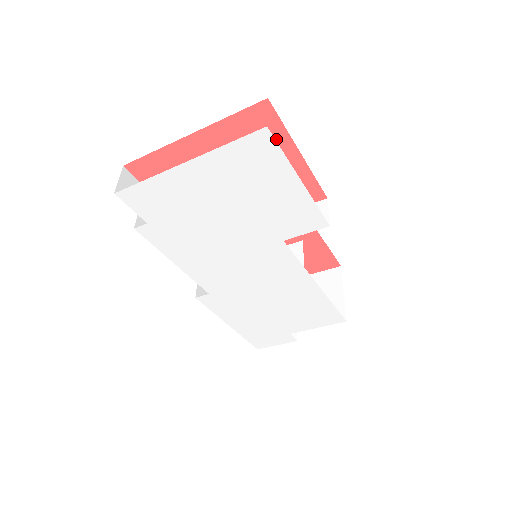
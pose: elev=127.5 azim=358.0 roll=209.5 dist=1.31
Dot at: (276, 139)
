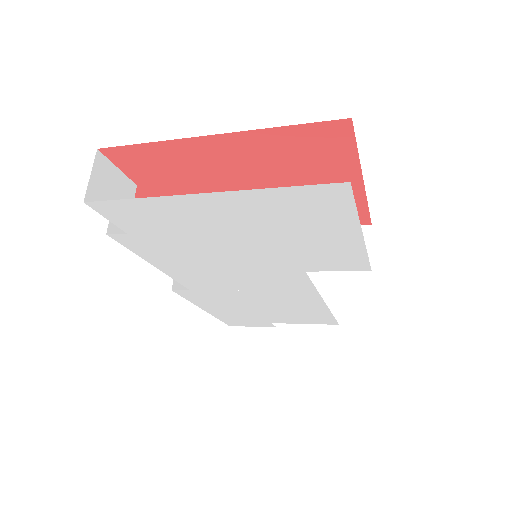
Dot at: (338, 162)
